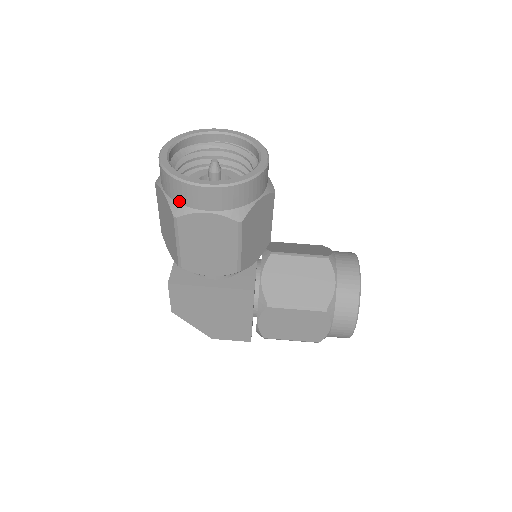
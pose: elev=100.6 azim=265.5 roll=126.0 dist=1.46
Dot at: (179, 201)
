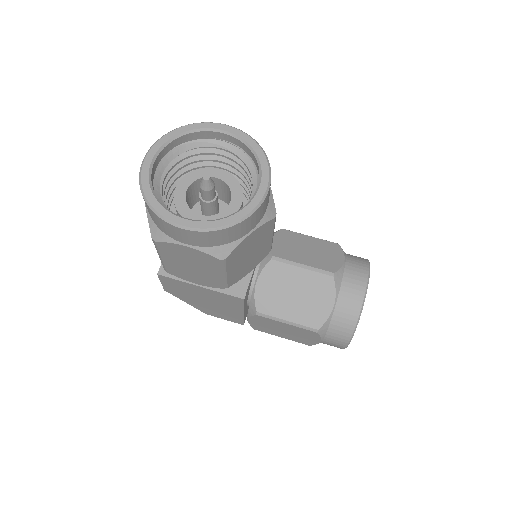
Dot at: (158, 226)
